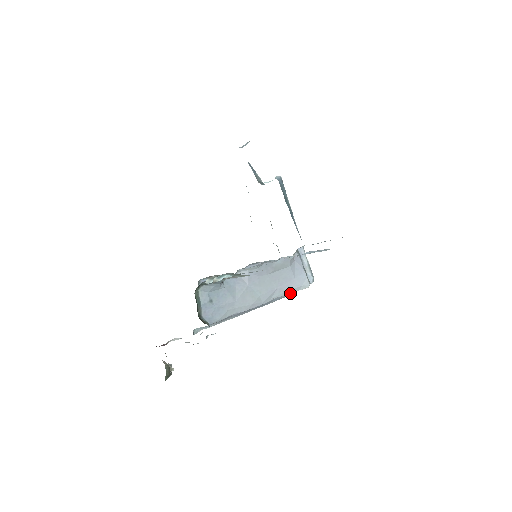
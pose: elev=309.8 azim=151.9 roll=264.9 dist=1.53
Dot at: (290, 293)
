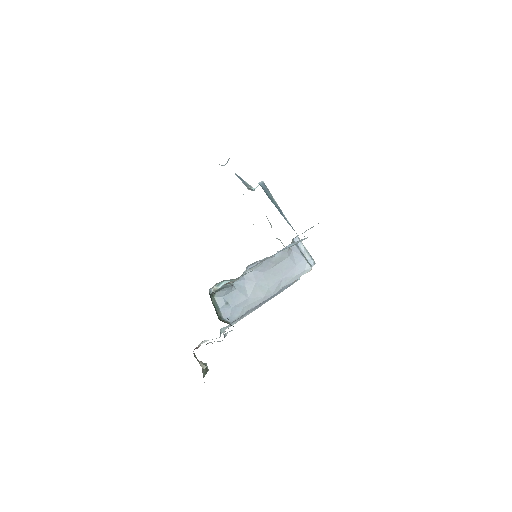
Dot at: (296, 279)
